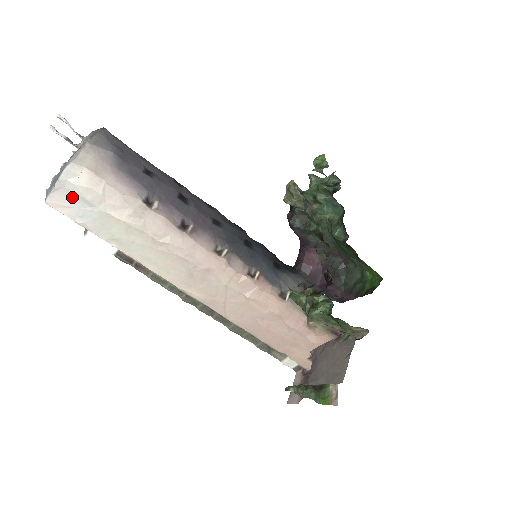
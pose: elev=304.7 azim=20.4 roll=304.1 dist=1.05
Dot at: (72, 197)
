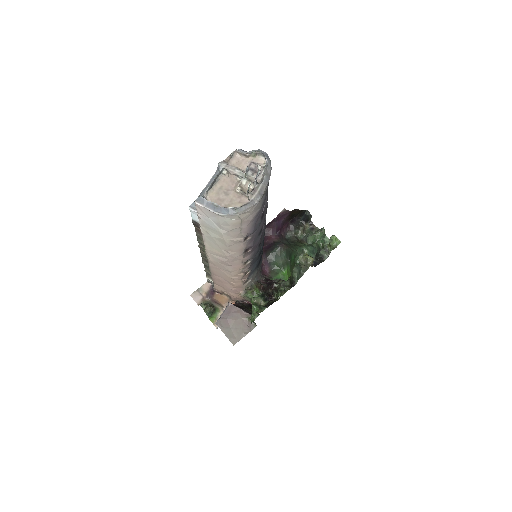
Dot at: (215, 218)
